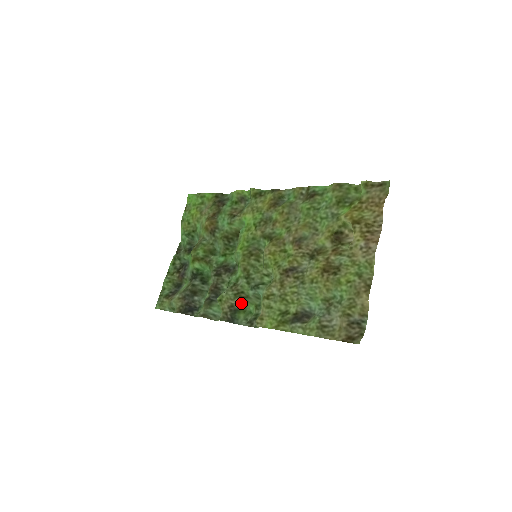
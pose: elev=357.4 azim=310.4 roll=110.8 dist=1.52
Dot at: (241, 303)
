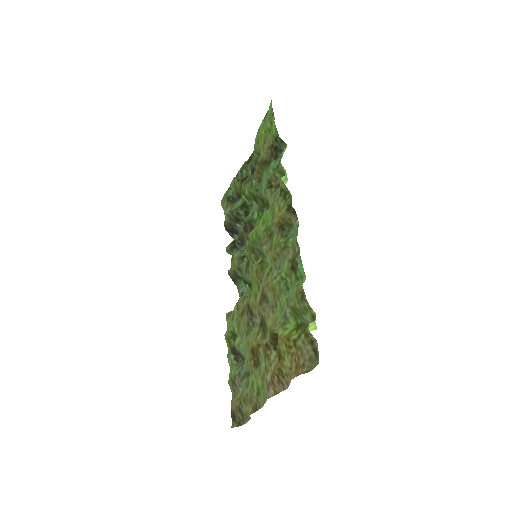
Dot at: (242, 276)
